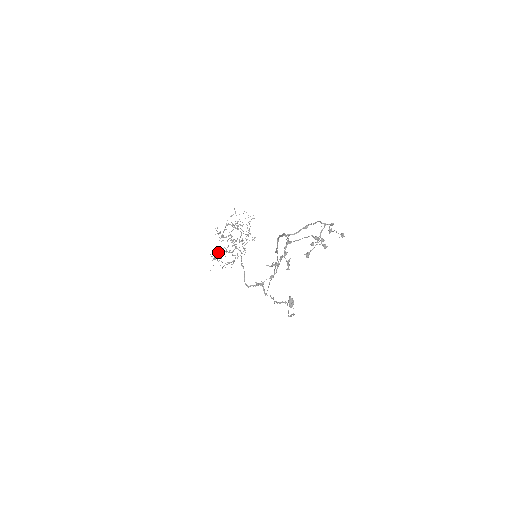
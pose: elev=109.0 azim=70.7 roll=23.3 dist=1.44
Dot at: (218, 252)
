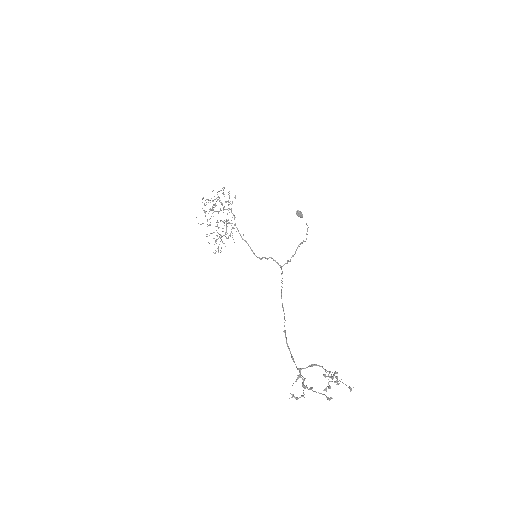
Dot at: occluded
